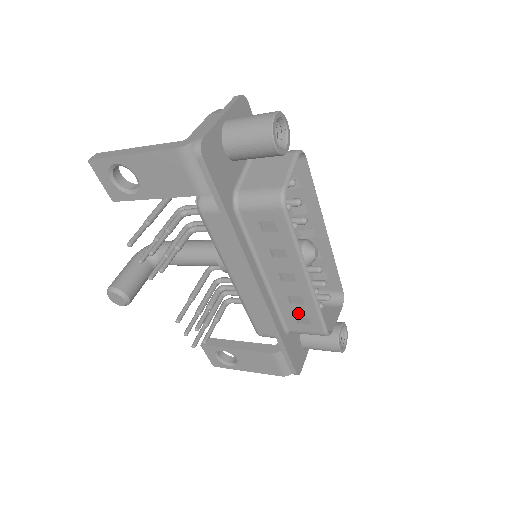
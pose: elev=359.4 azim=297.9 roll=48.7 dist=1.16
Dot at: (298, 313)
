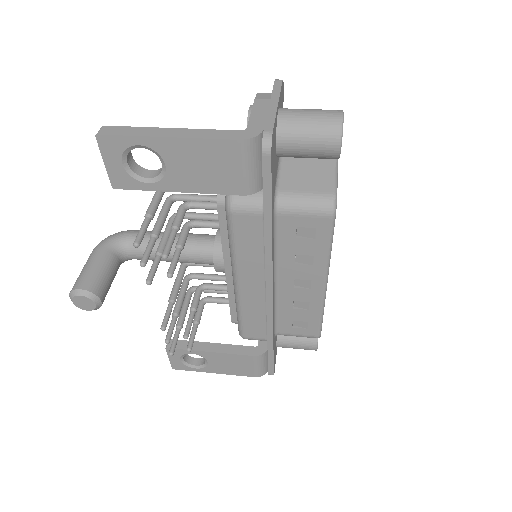
Dot at: (298, 317)
